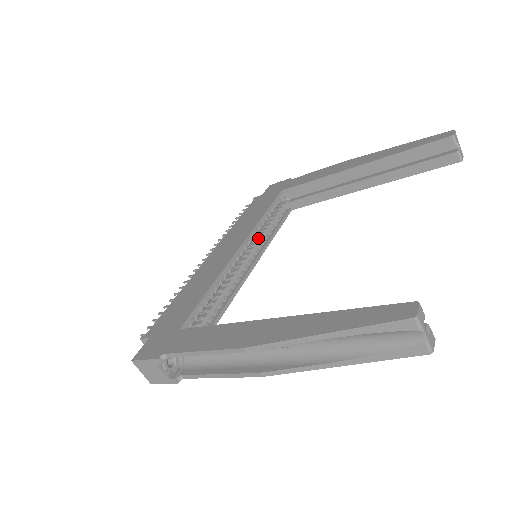
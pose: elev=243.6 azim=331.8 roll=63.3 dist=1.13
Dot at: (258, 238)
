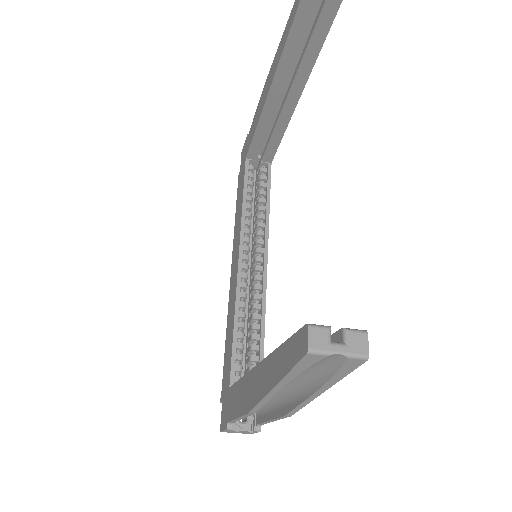
Dot at: (256, 226)
